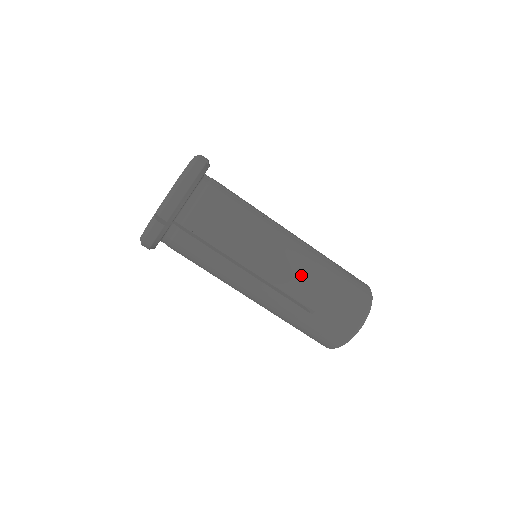
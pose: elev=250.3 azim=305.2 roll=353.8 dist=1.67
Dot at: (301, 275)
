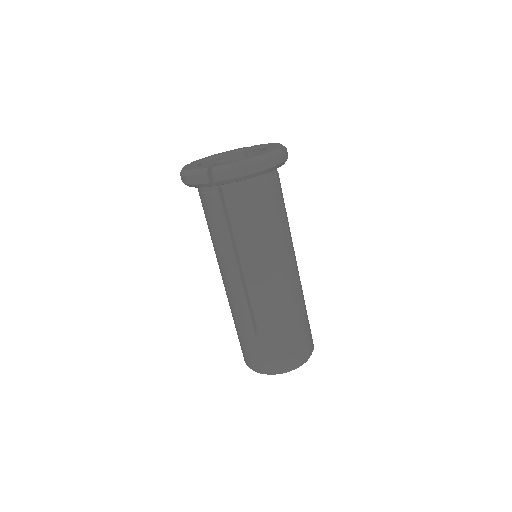
Dot at: (274, 304)
